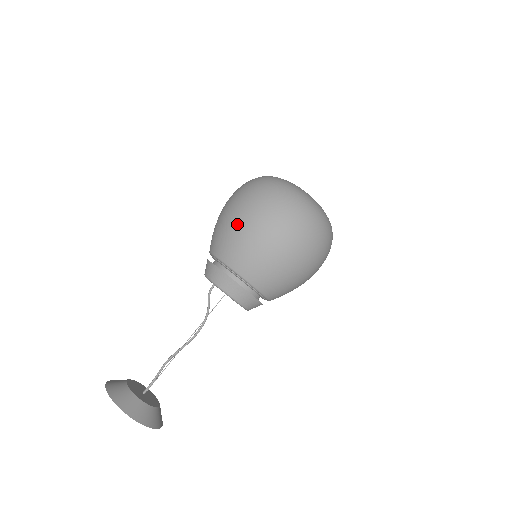
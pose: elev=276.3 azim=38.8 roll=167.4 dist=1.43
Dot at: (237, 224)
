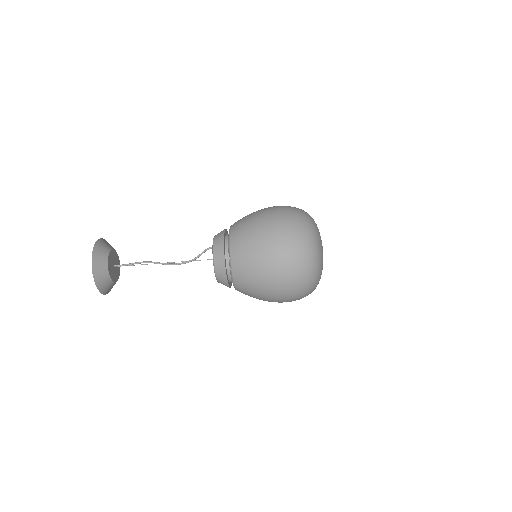
Dot at: (259, 226)
